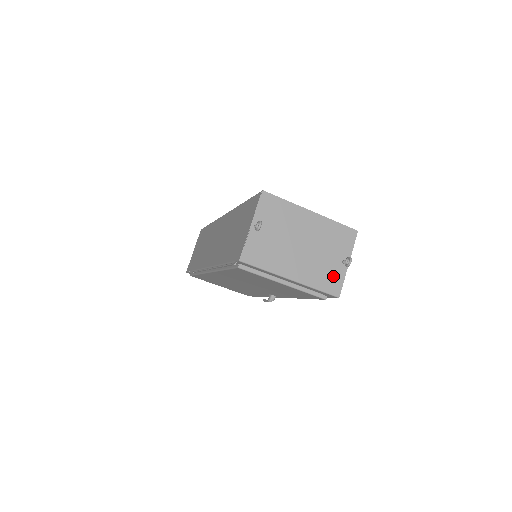
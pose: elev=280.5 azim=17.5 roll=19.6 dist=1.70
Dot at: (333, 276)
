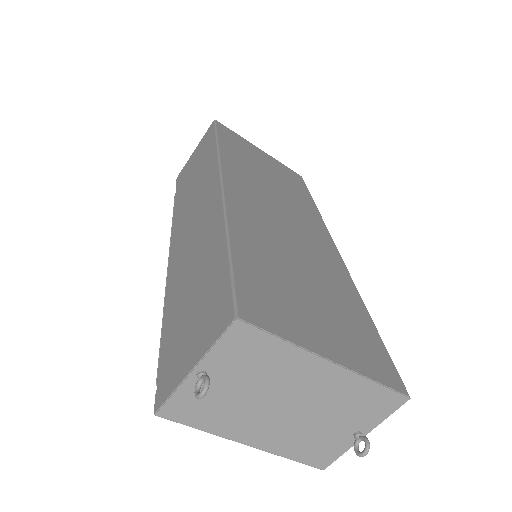
Dot at: (326, 448)
